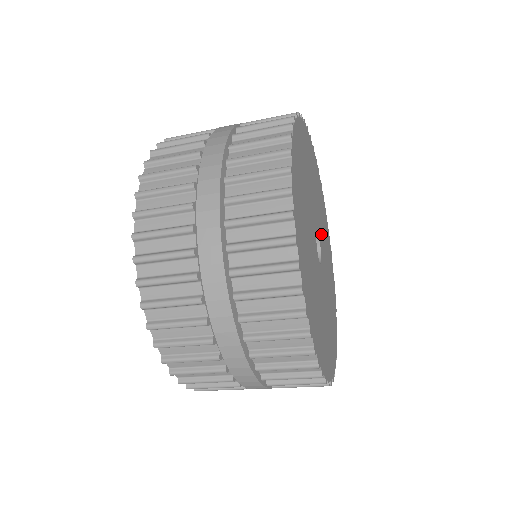
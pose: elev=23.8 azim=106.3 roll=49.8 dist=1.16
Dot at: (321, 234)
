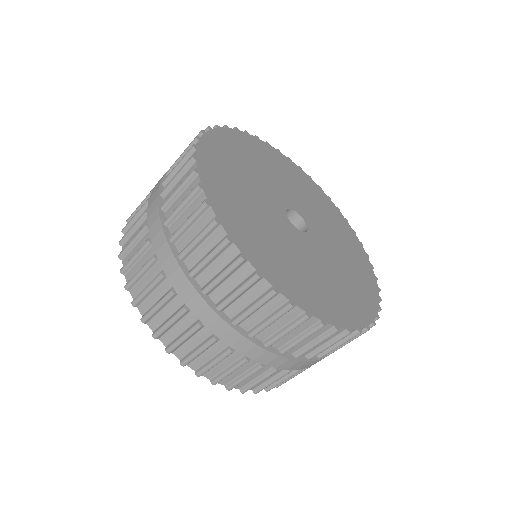
Dot at: (324, 243)
